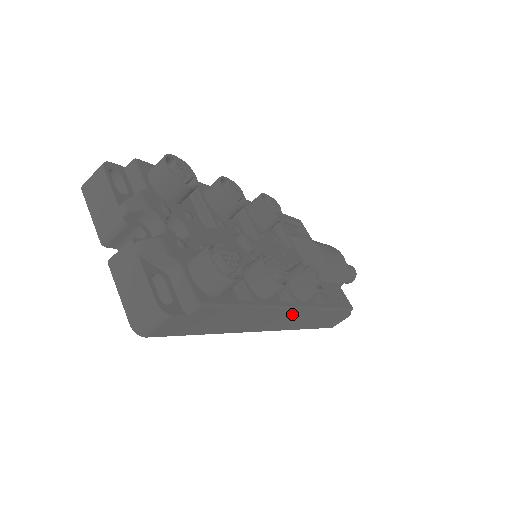
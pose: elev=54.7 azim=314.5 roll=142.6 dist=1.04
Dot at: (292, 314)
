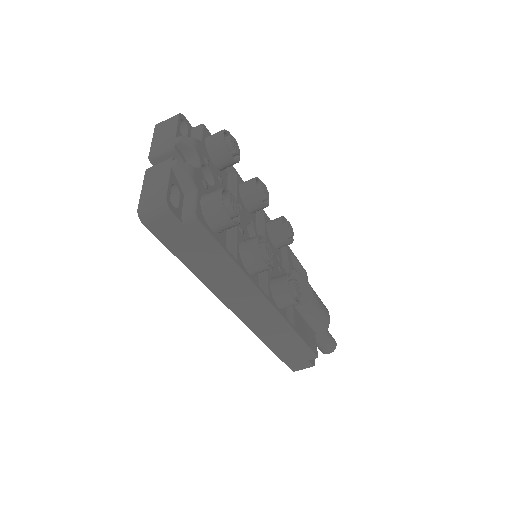
Dot at: (262, 308)
